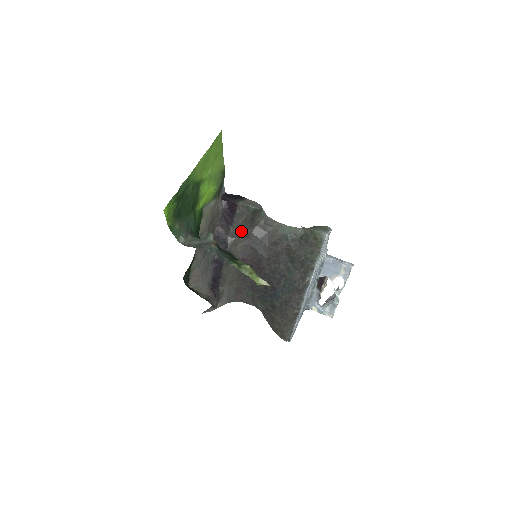
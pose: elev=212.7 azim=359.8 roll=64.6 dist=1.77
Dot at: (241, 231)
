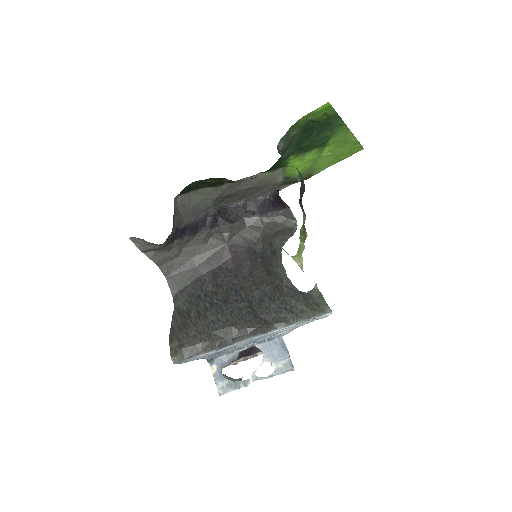
Dot at: (259, 228)
